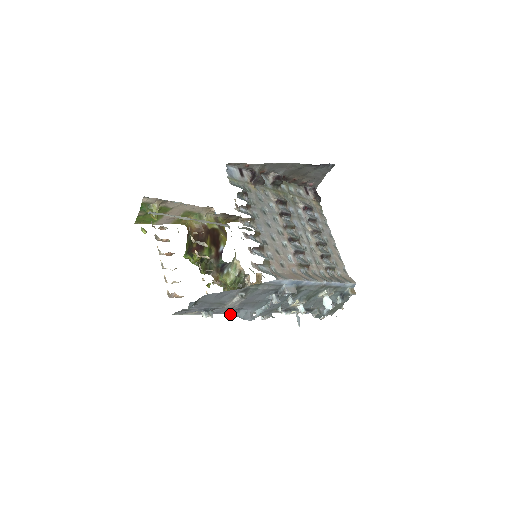
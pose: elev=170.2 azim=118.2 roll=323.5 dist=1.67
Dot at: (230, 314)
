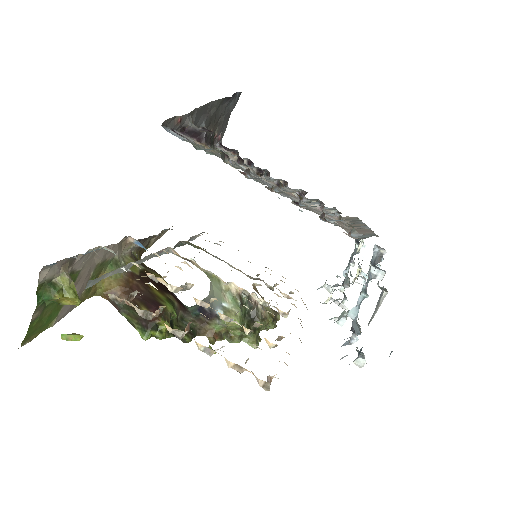
Dot at: (356, 338)
